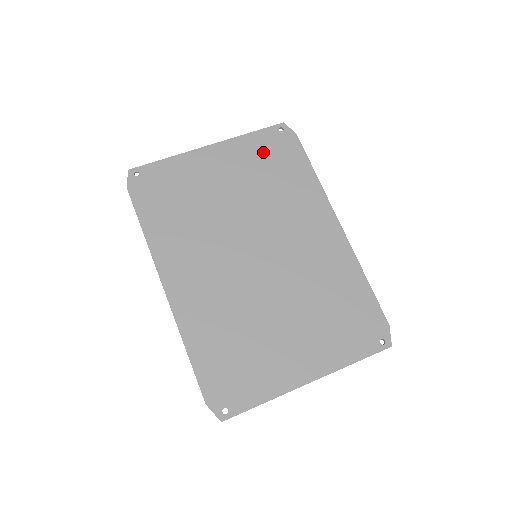
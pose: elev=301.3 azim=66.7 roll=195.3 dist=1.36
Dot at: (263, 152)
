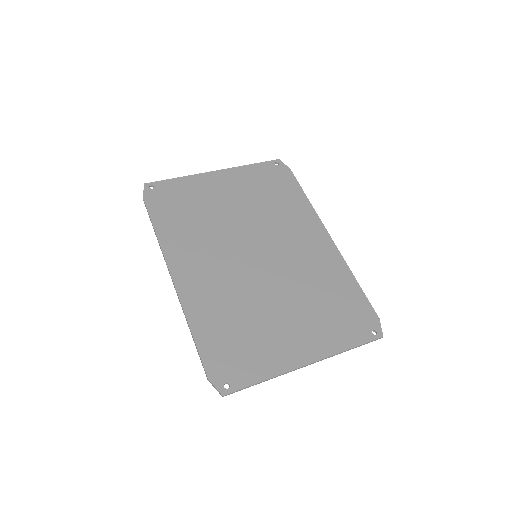
Dot at: (262, 179)
